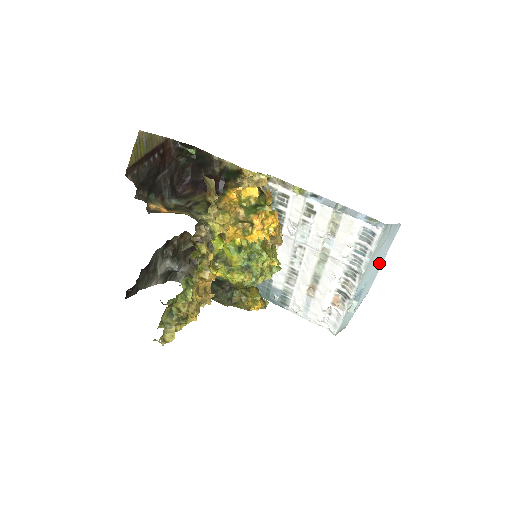
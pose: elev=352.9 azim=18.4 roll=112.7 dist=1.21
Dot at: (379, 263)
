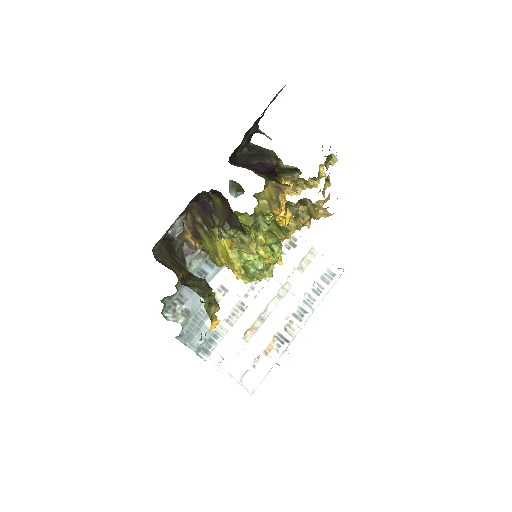
Dot at: occluded
